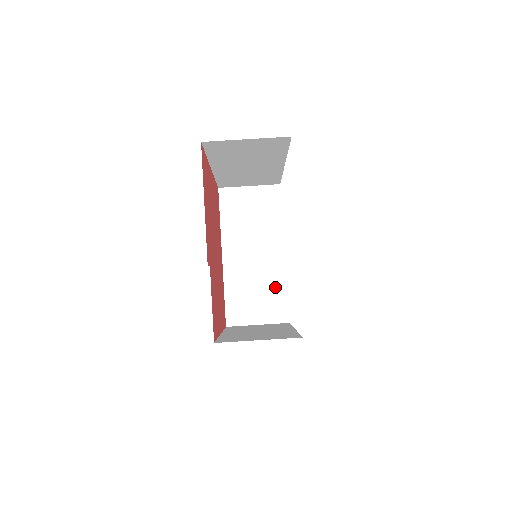
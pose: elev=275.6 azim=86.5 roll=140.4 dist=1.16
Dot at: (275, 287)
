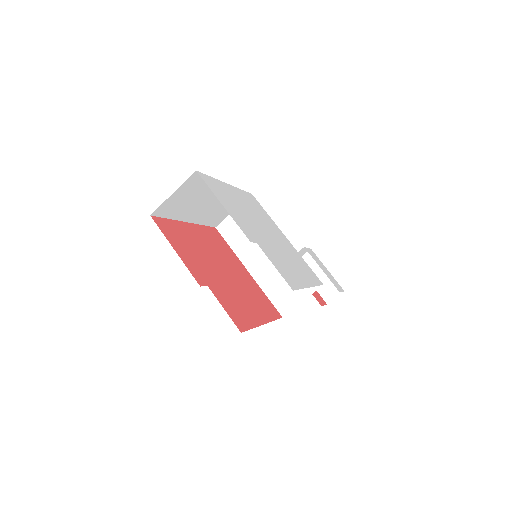
Dot at: occluded
